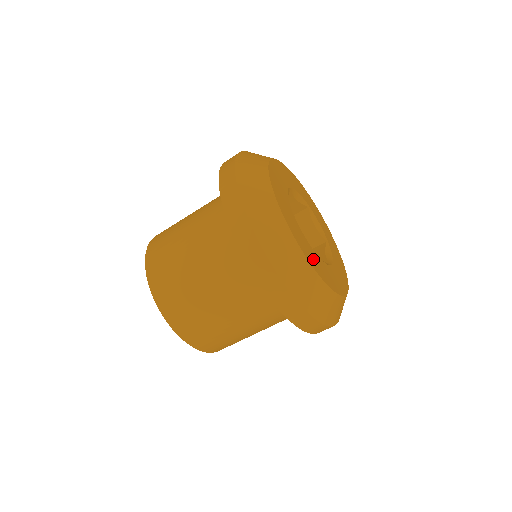
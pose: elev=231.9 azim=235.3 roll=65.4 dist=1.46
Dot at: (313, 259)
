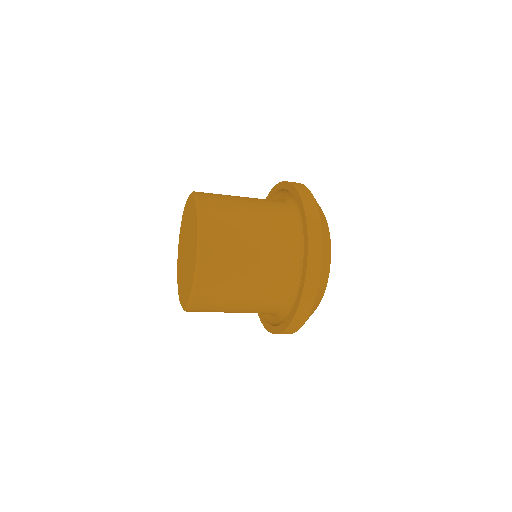
Dot at: occluded
